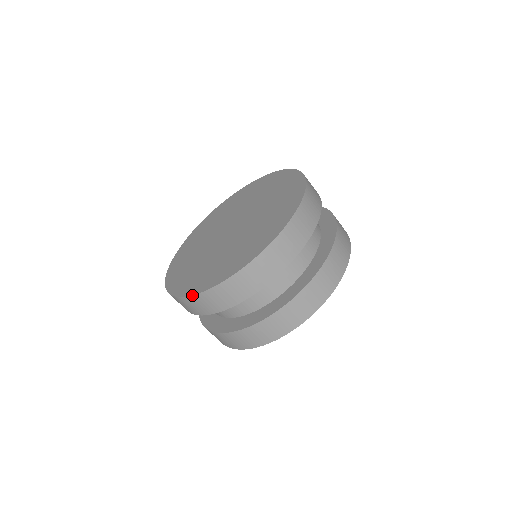
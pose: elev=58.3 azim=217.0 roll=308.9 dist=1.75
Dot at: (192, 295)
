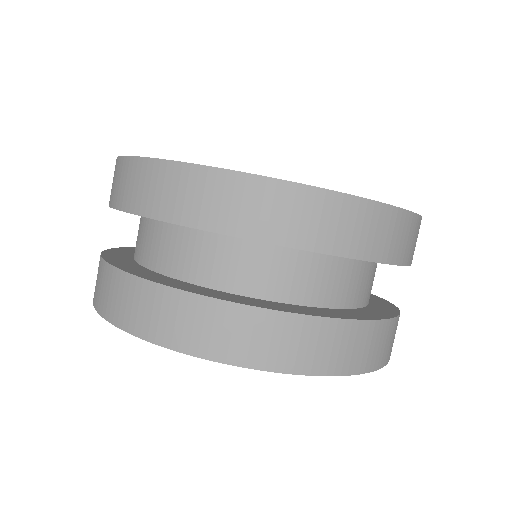
Dot at: occluded
